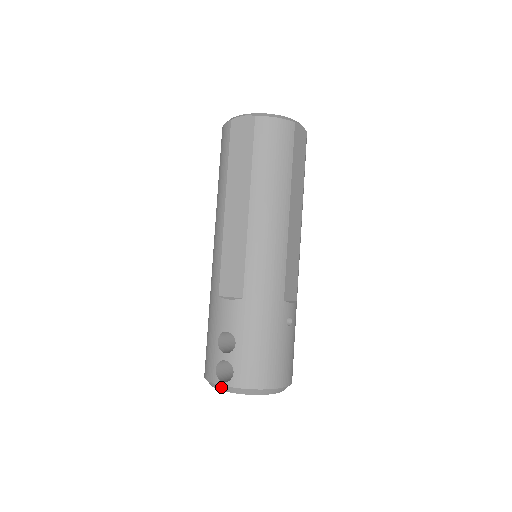
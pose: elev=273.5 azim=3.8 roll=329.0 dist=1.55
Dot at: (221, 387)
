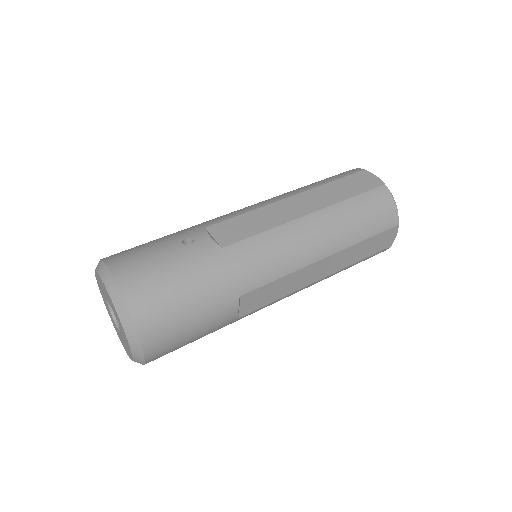
Dot at: occluded
